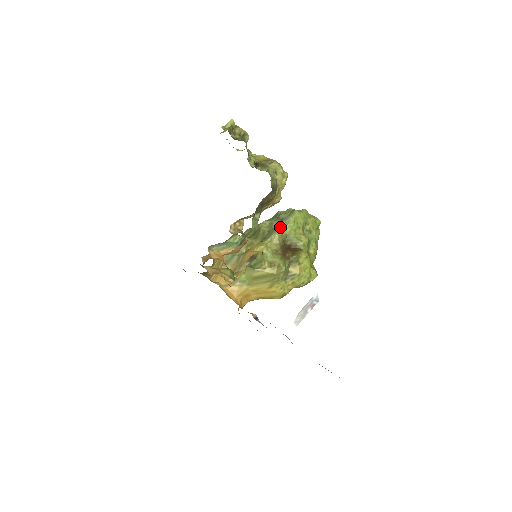
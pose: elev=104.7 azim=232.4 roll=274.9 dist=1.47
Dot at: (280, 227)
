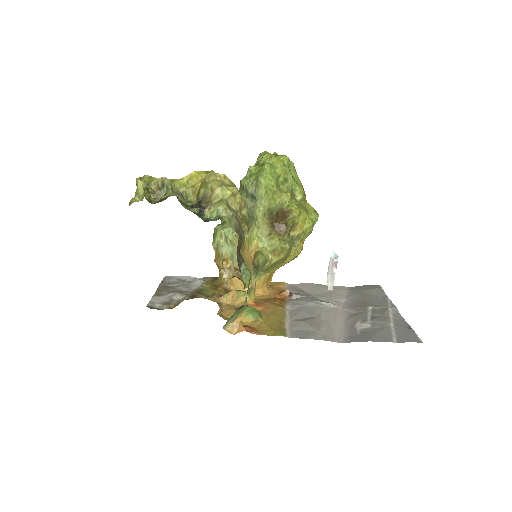
Dot at: (257, 207)
